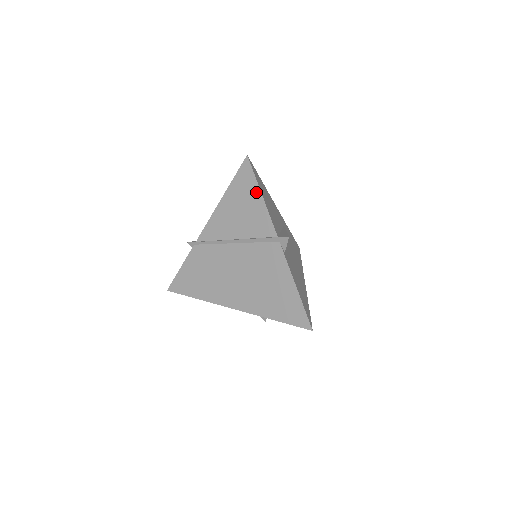
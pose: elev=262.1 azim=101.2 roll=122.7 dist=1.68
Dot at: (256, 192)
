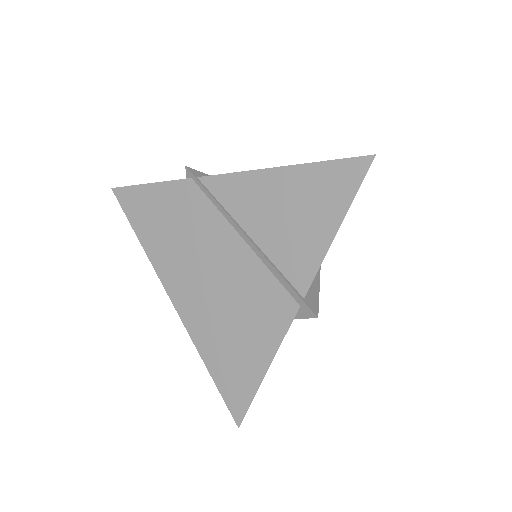
Dot at: (335, 216)
